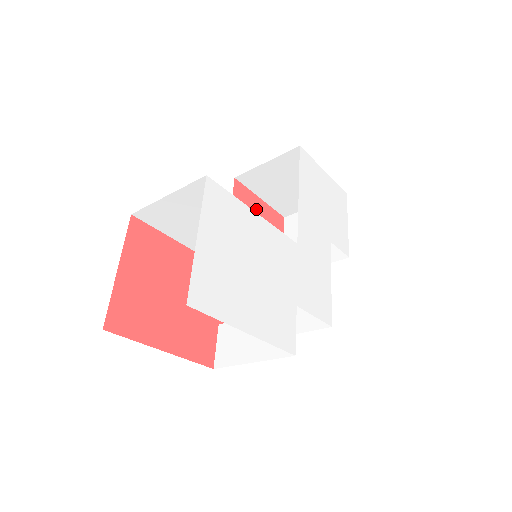
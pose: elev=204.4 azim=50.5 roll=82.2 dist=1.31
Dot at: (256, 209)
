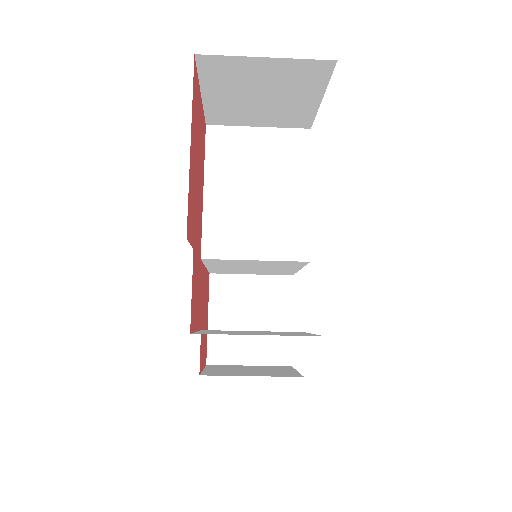
Dot at: occluded
